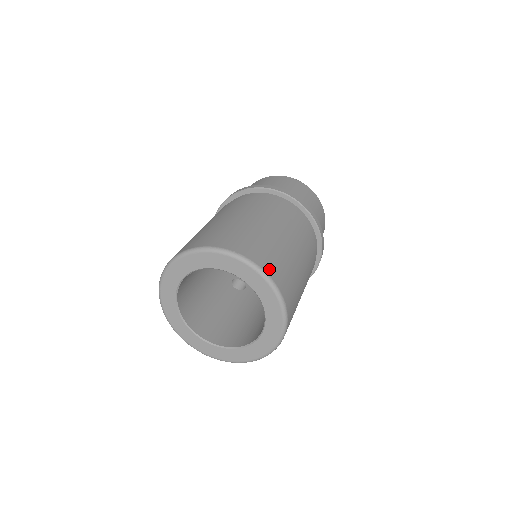
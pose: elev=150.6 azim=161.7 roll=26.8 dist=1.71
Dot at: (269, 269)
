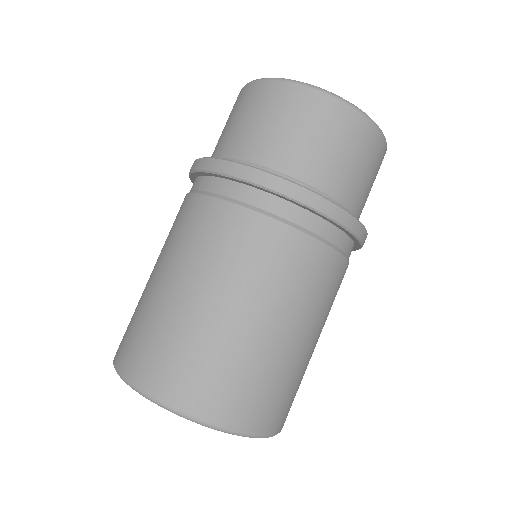
Dot at: occluded
